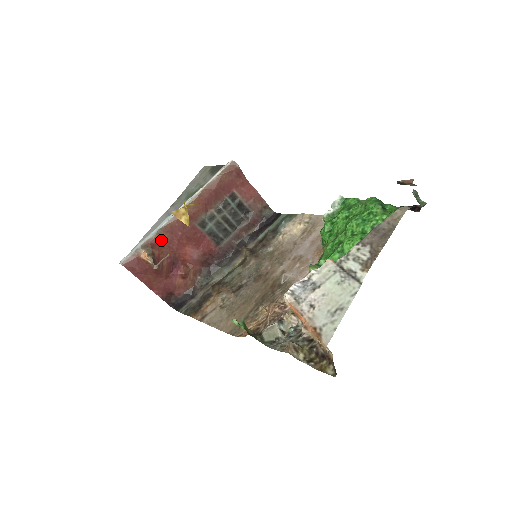
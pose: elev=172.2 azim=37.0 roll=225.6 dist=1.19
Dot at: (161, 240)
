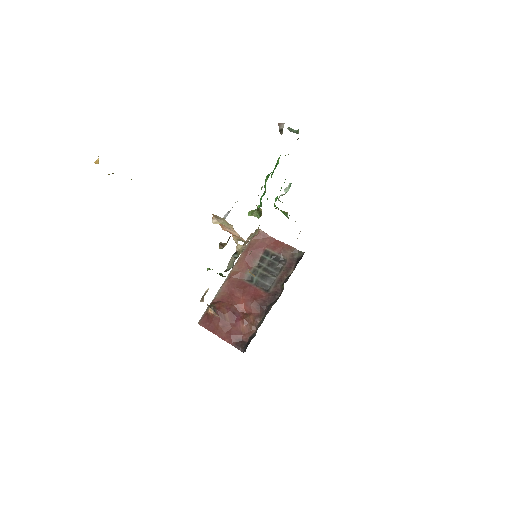
Dot at: (221, 298)
